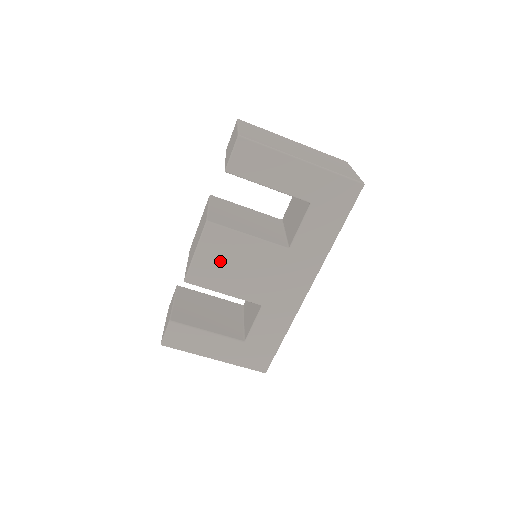
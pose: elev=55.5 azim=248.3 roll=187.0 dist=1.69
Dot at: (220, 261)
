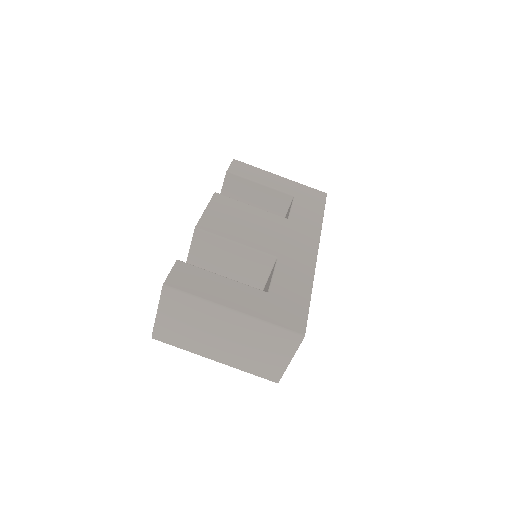
Dot at: (229, 218)
